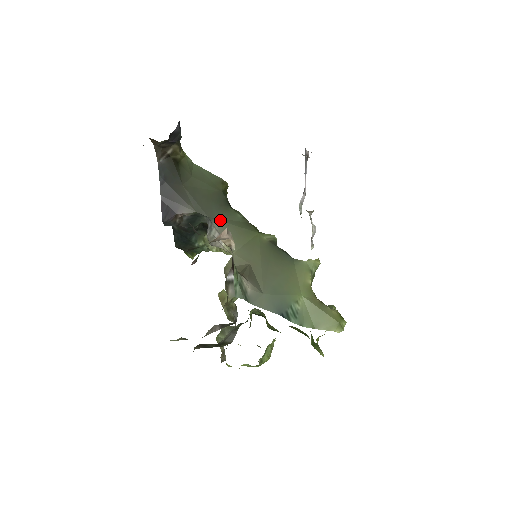
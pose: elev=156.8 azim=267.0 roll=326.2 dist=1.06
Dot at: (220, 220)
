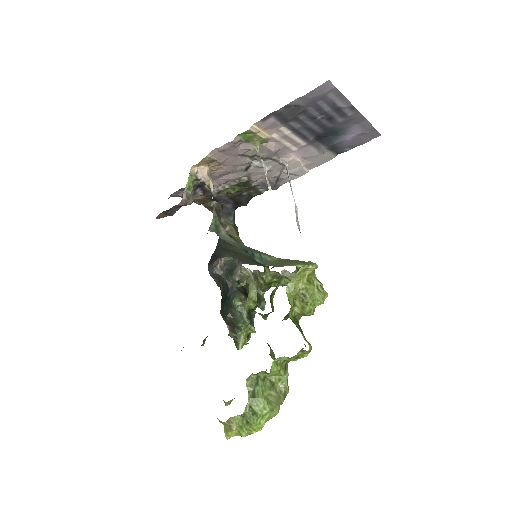
Dot at: occluded
